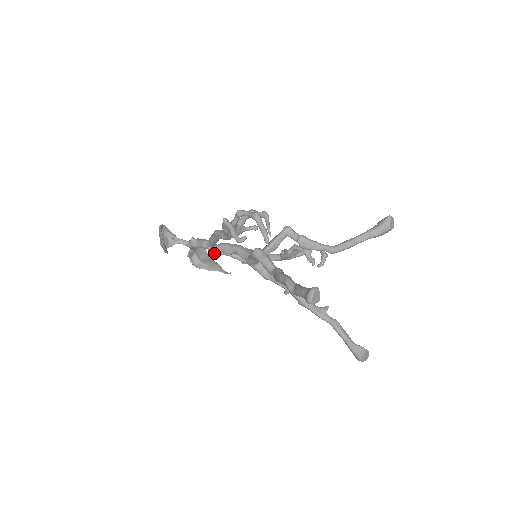
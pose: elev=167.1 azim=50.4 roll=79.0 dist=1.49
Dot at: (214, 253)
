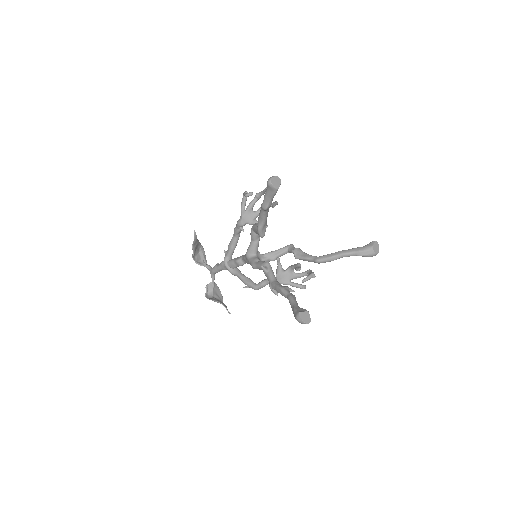
Dot at: (227, 266)
